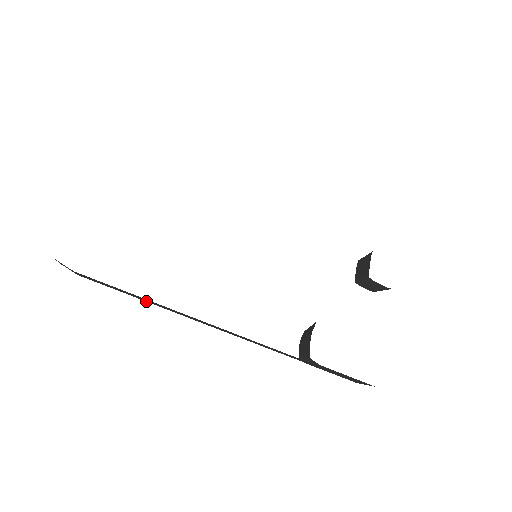
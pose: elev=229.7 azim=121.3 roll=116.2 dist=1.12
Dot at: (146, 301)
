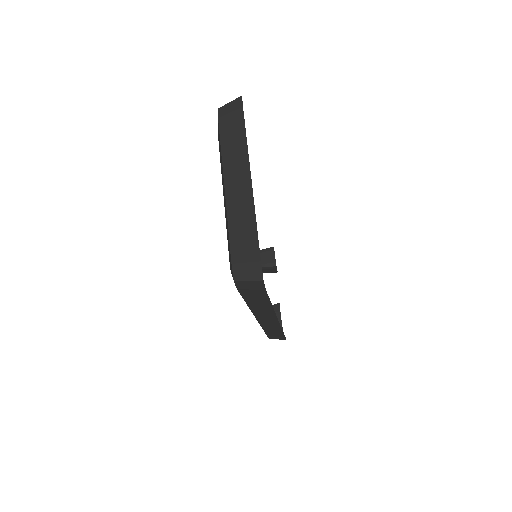
Dot at: (248, 304)
